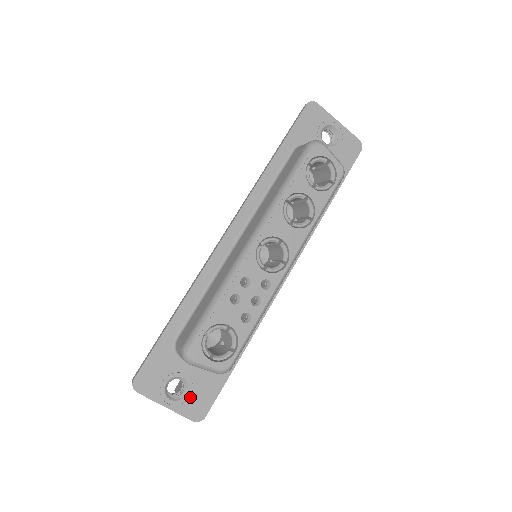
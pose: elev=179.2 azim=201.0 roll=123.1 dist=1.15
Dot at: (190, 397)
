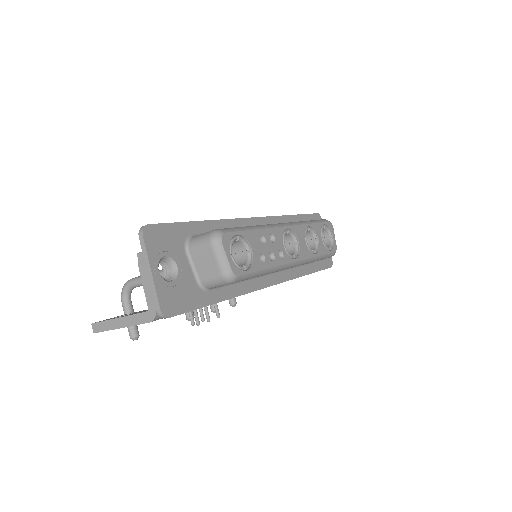
Dot at: (172, 287)
